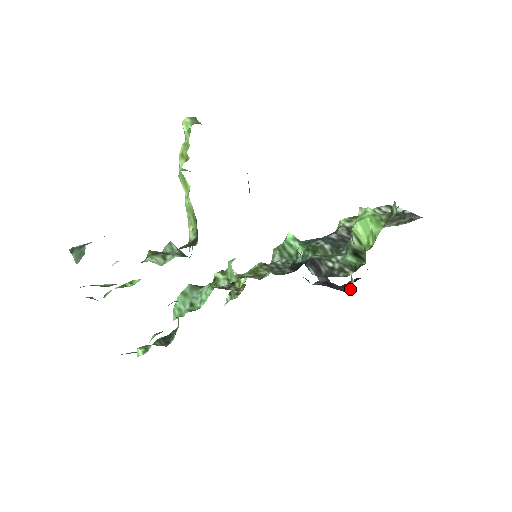
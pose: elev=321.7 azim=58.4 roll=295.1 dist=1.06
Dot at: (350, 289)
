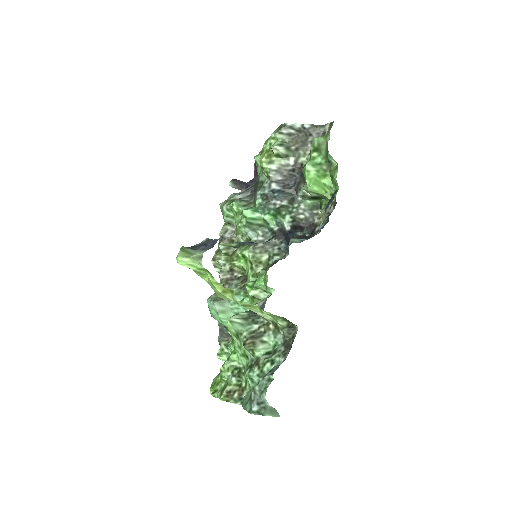
Dot at: occluded
